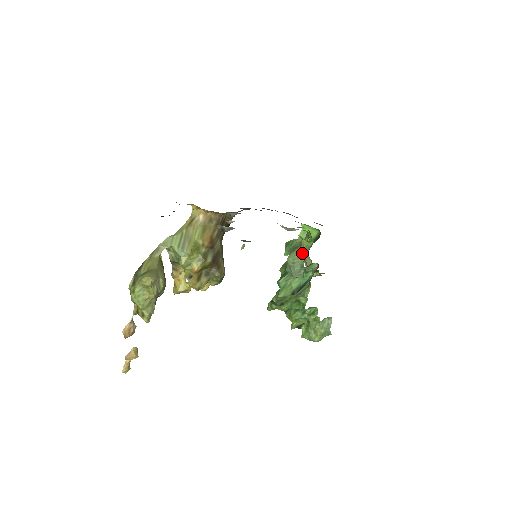
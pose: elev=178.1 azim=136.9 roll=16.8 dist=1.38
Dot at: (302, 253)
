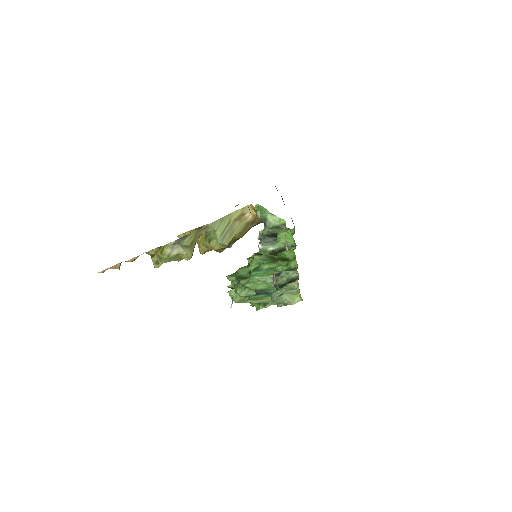
Dot at: (294, 302)
